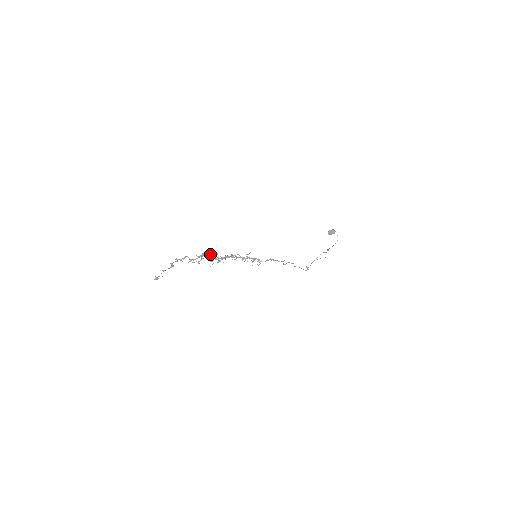
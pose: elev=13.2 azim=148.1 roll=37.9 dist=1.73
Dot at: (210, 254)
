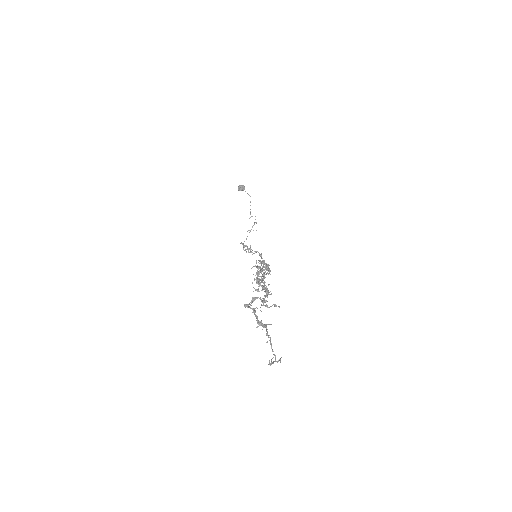
Dot at: (262, 280)
